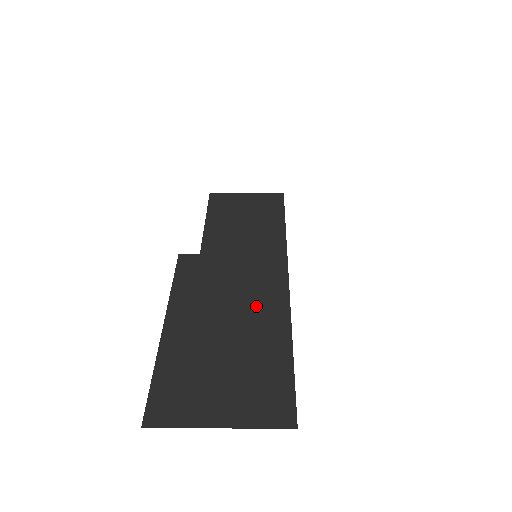
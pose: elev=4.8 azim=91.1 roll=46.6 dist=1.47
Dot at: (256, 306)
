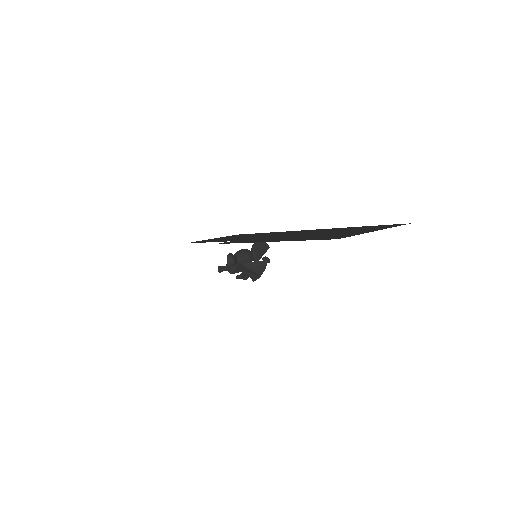
Dot at: (307, 232)
